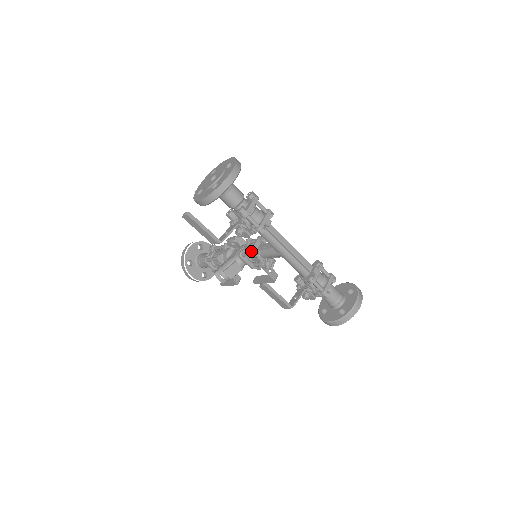
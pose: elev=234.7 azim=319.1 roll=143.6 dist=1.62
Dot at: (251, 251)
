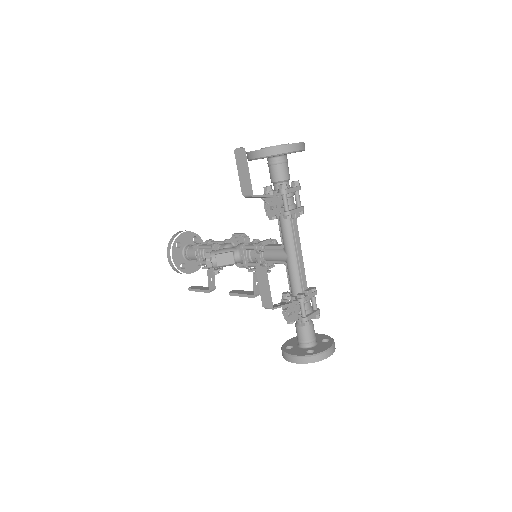
Dot at: (258, 243)
